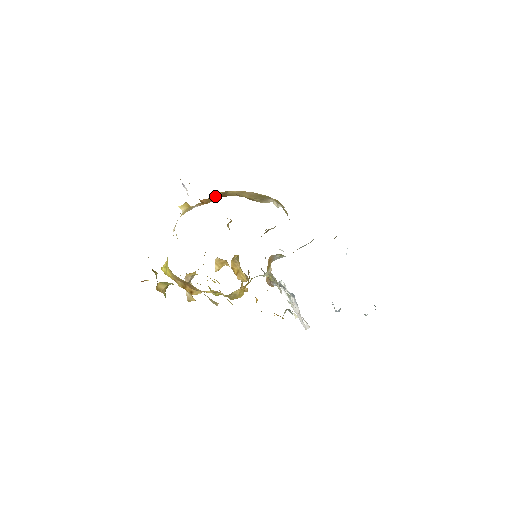
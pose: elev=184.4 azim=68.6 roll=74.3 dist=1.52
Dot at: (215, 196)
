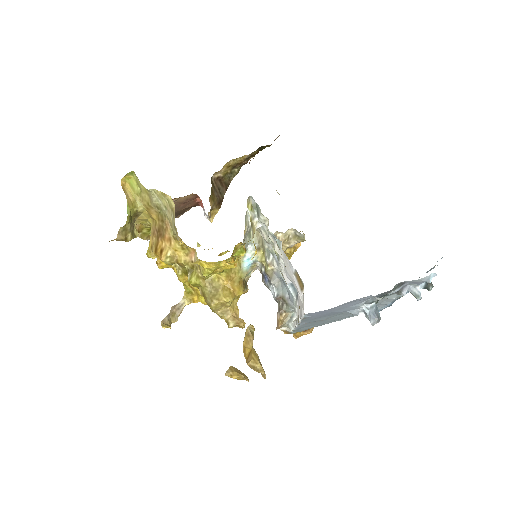
Dot at: occluded
